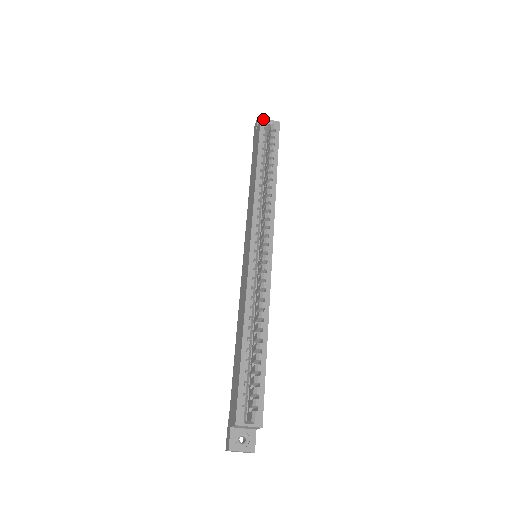
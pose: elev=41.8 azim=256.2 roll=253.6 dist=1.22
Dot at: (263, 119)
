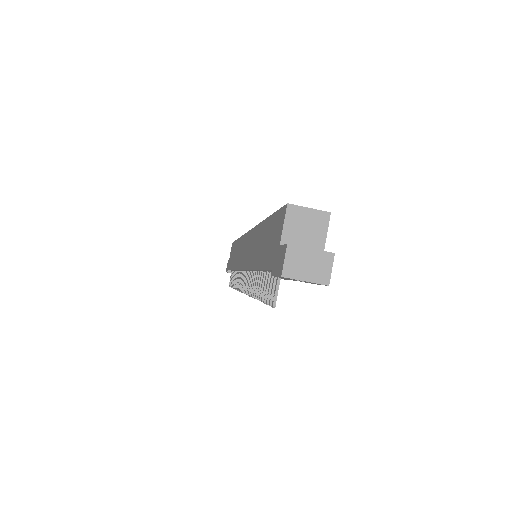
Dot at: occluded
